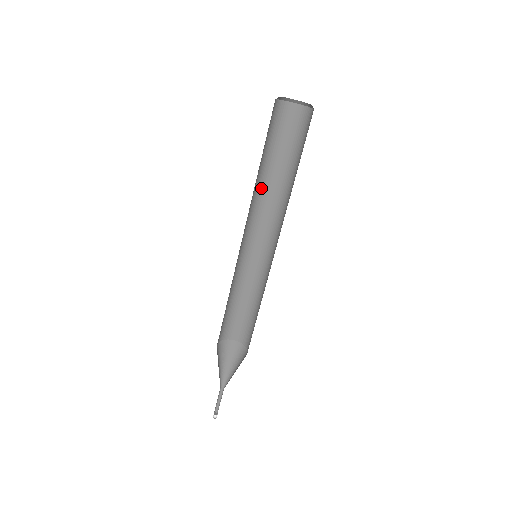
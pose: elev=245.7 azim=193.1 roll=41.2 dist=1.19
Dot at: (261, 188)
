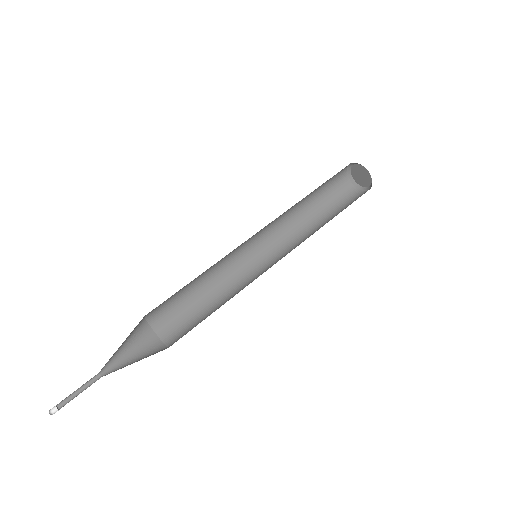
Dot at: (304, 230)
